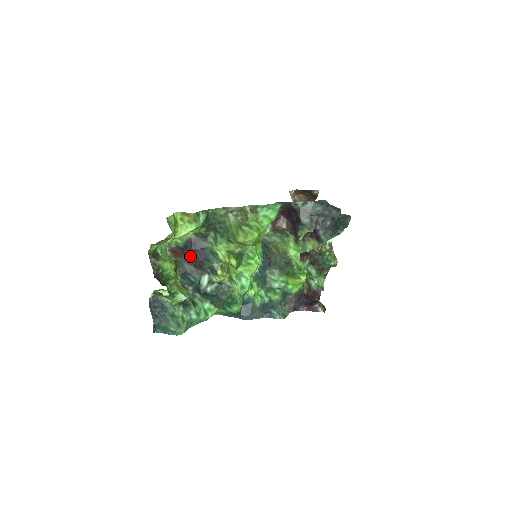
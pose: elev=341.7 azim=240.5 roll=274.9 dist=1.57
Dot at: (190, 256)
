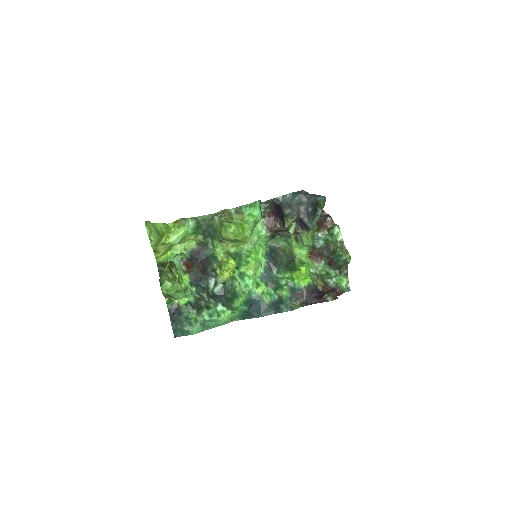
Dot at: (197, 265)
